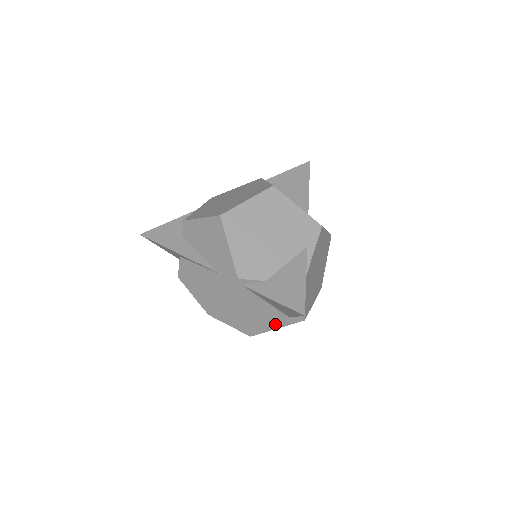
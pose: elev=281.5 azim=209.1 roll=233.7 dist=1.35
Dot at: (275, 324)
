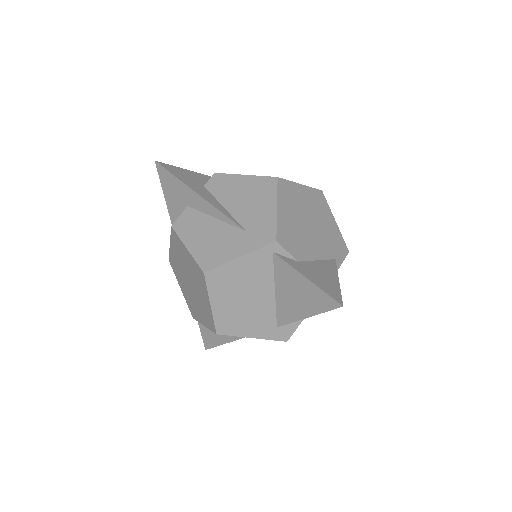
Dot at: (256, 330)
